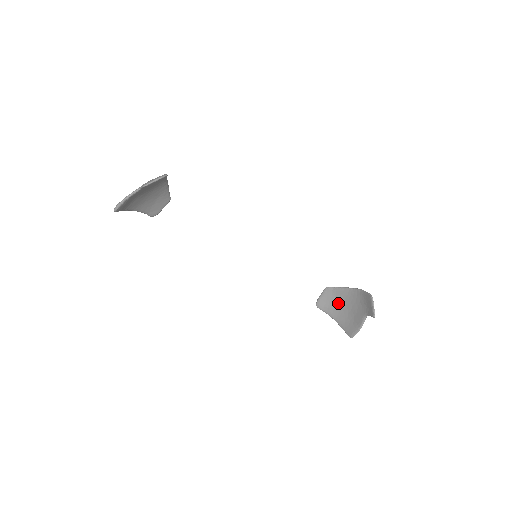
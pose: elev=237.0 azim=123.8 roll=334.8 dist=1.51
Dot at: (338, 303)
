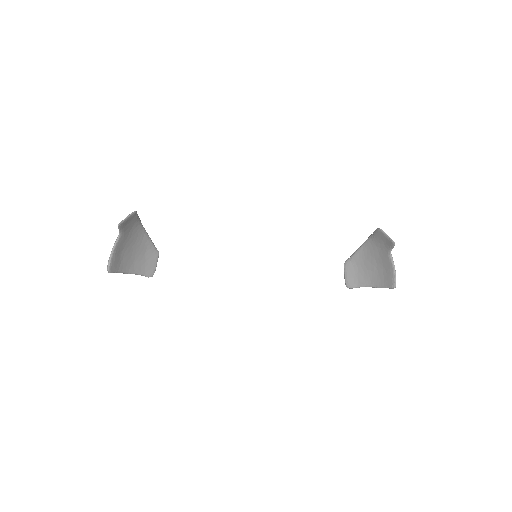
Dot at: (363, 268)
